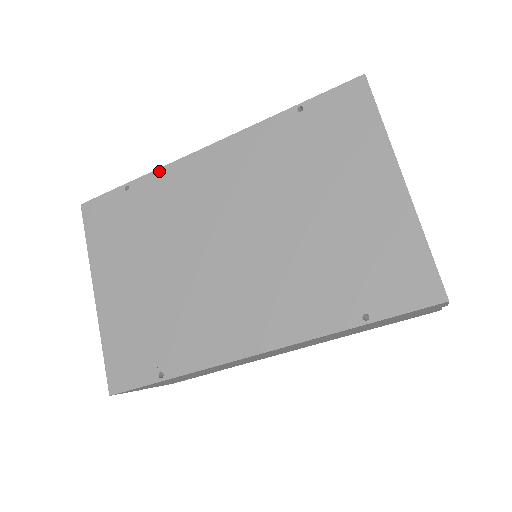
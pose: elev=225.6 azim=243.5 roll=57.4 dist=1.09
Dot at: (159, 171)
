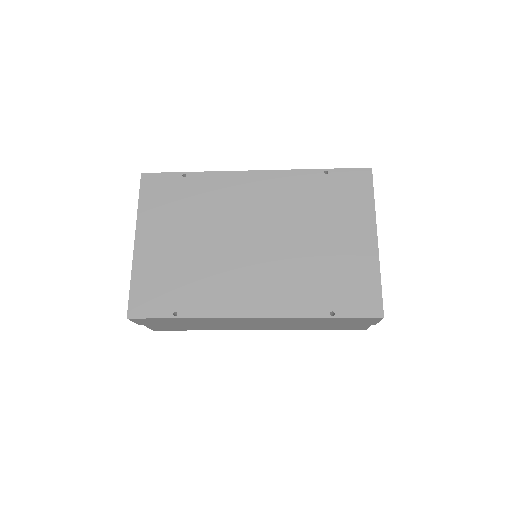
Dot at: (214, 173)
